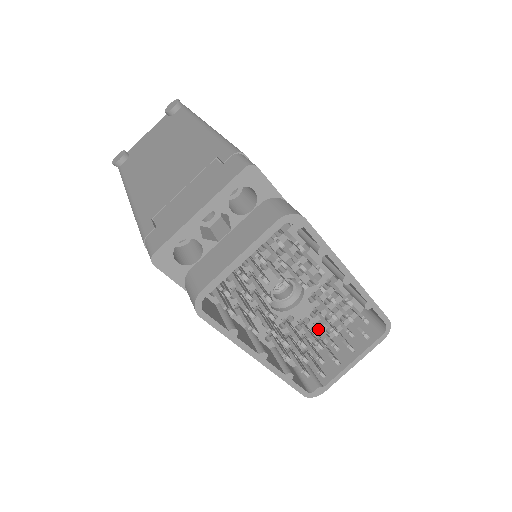
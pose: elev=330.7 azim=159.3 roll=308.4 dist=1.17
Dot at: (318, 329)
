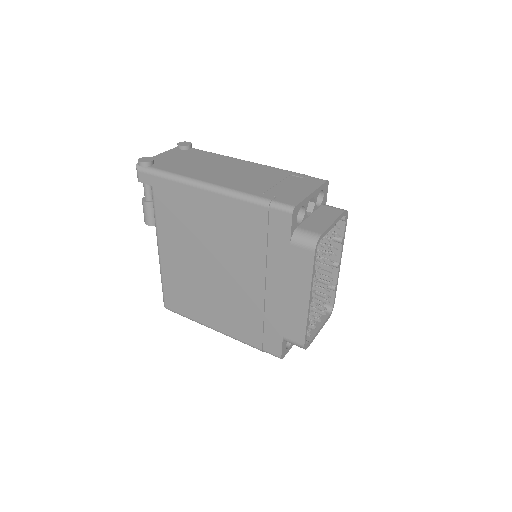
Dot at: occluded
